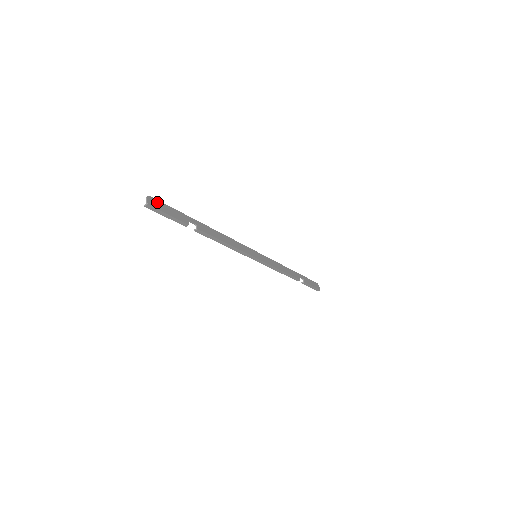
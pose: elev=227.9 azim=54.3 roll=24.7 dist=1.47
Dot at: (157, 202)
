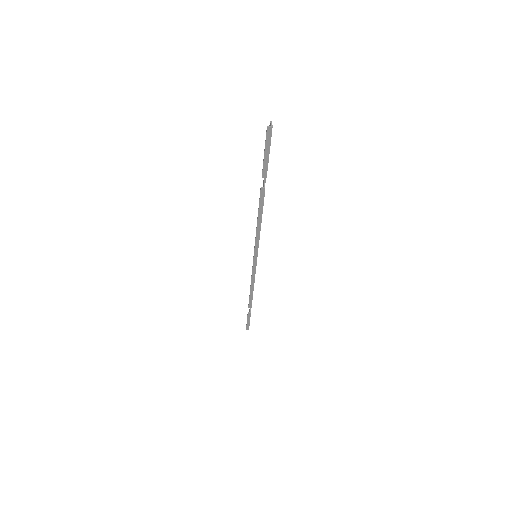
Dot at: occluded
